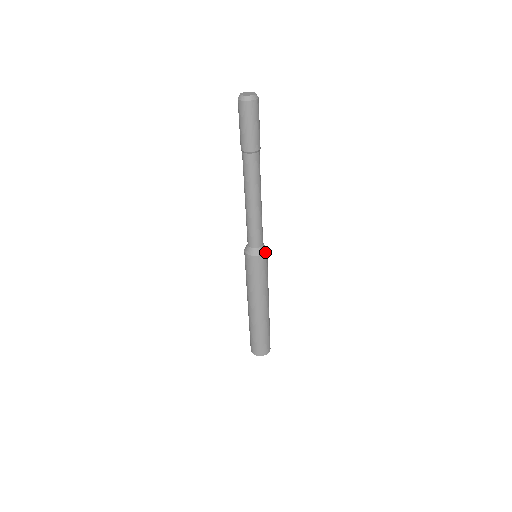
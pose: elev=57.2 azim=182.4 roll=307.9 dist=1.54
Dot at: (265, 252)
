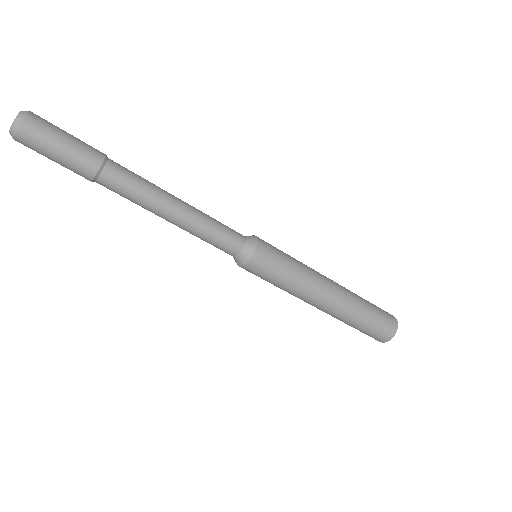
Dot at: (255, 248)
